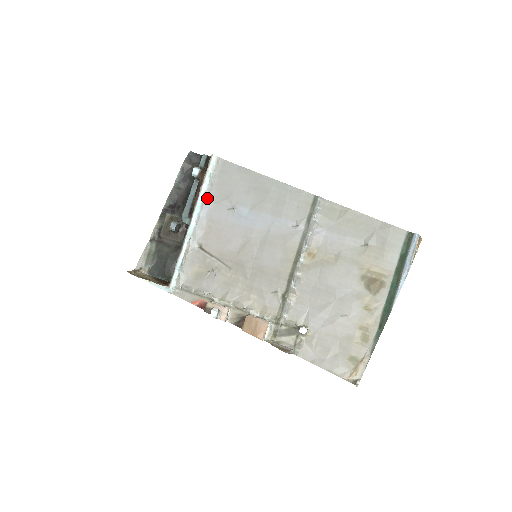
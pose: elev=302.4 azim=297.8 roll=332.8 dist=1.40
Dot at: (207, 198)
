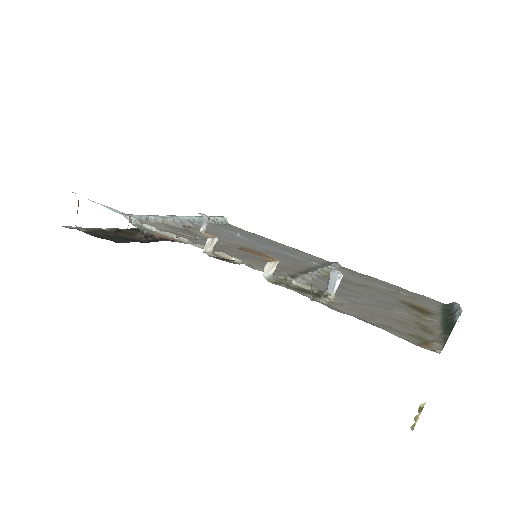
Dot at: (207, 223)
